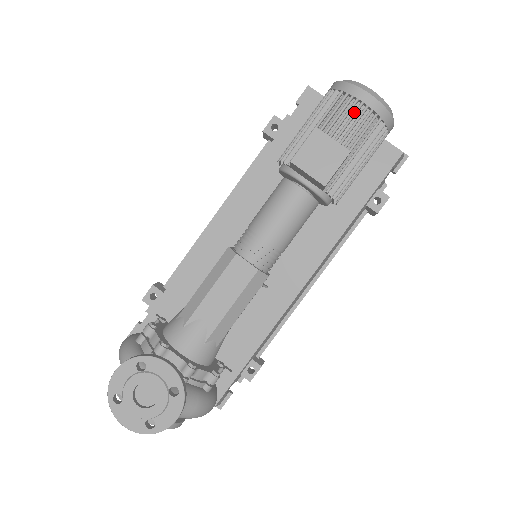
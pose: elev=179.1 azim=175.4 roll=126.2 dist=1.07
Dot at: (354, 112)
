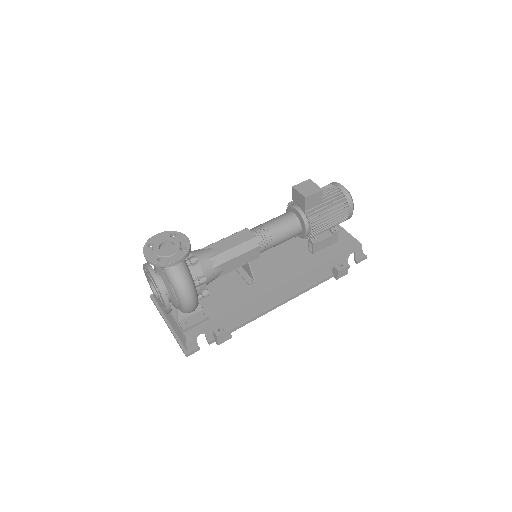
Dot at: (332, 189)
